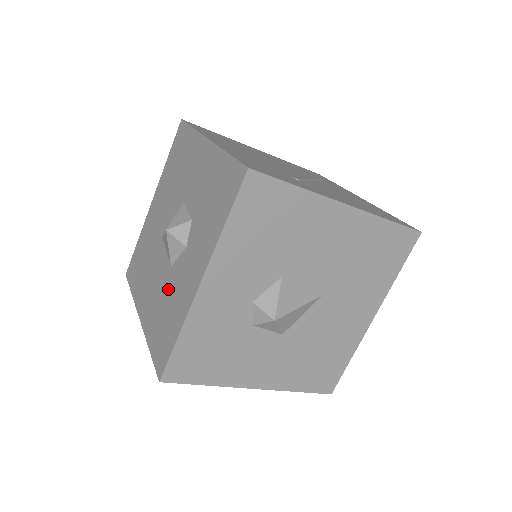
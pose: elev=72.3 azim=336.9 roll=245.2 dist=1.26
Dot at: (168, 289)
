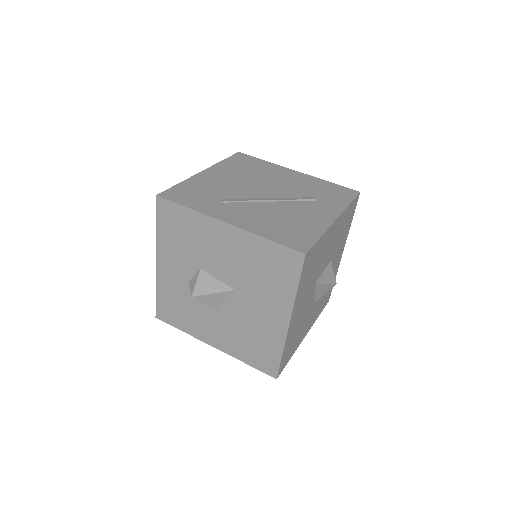
Dot at: occluded
